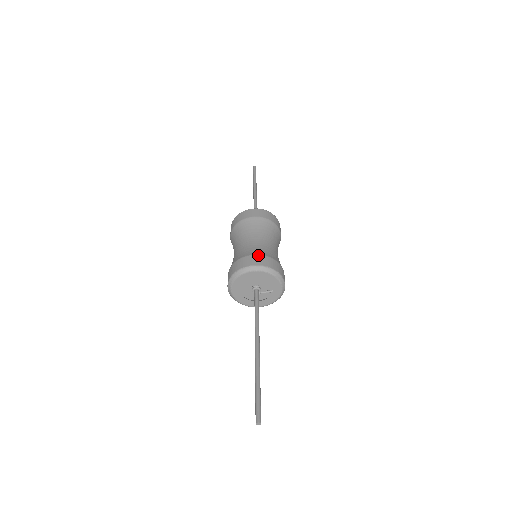
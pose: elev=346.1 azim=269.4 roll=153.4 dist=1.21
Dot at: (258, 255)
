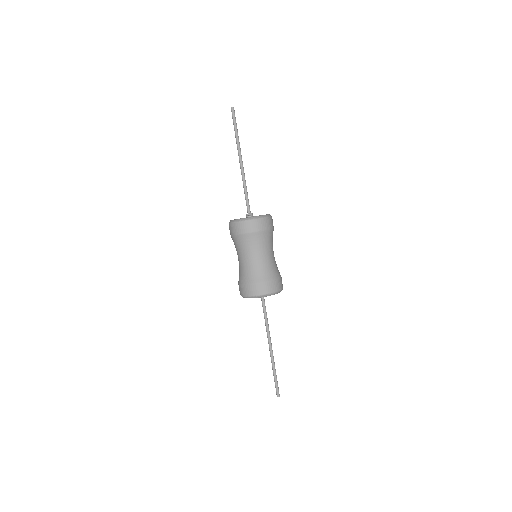
Dot at: (274, 280)
